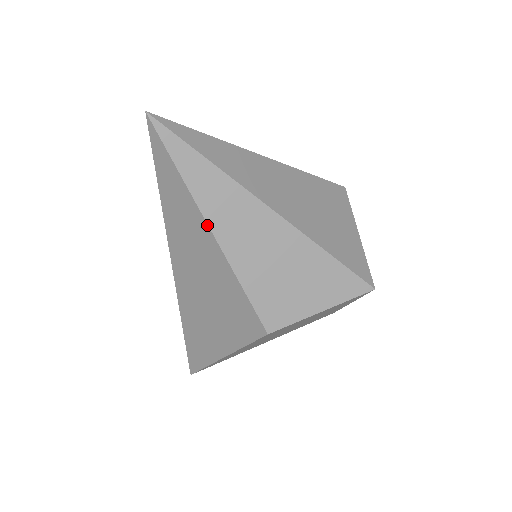
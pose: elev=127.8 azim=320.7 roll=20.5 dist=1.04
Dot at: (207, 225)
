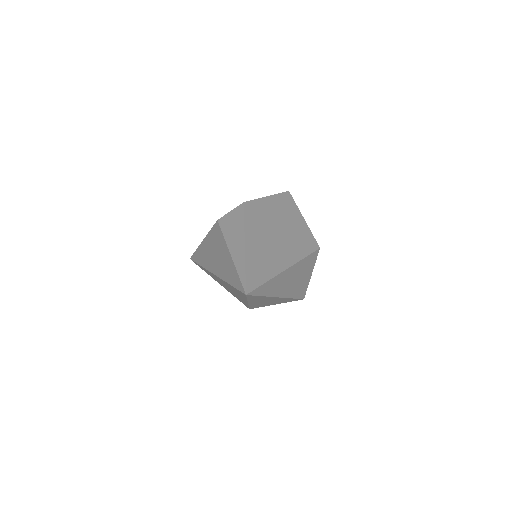
Dot at: (247, 302)
